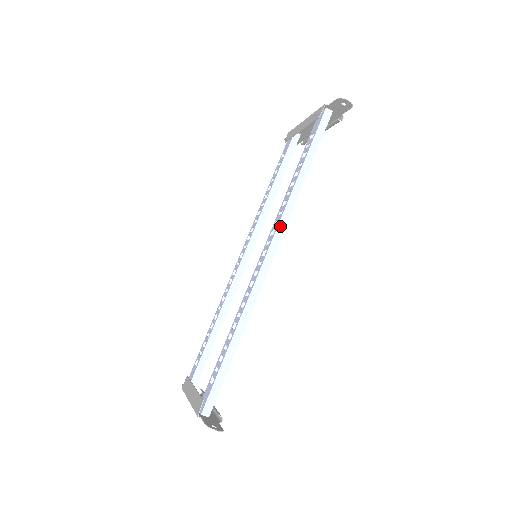
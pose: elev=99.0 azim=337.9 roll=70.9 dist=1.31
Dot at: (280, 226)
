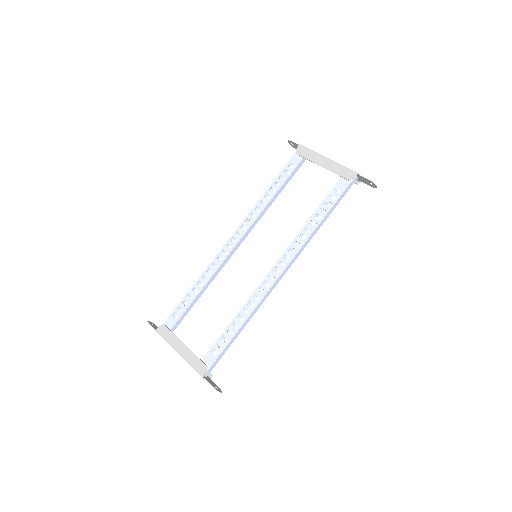
Dot at: (296, 256)
